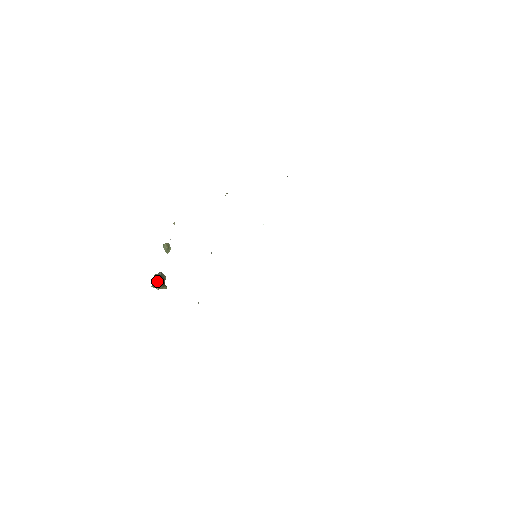
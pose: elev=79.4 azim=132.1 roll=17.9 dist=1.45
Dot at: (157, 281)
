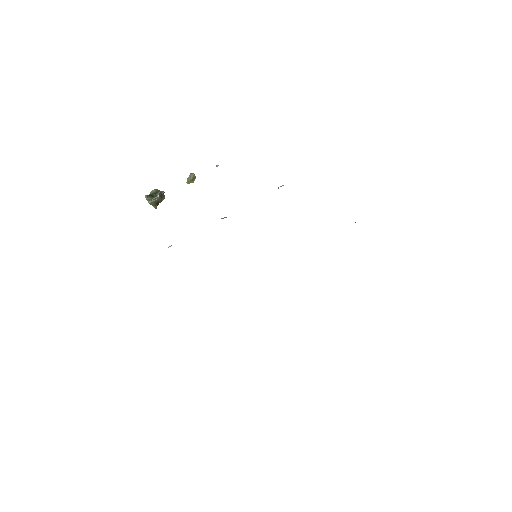
Dot at: (155, 196)
